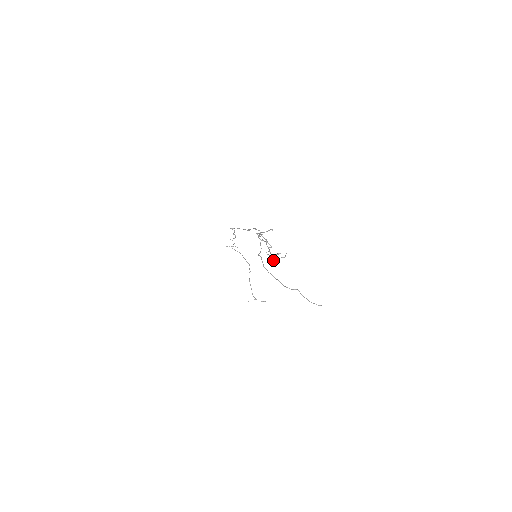
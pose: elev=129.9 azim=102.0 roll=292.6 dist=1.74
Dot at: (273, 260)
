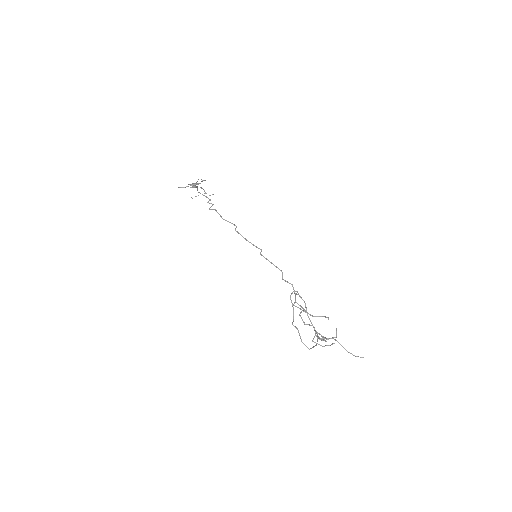
Dot at: (315, 333)
